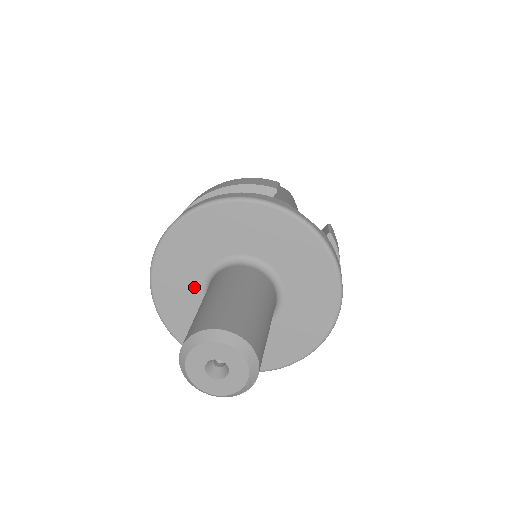
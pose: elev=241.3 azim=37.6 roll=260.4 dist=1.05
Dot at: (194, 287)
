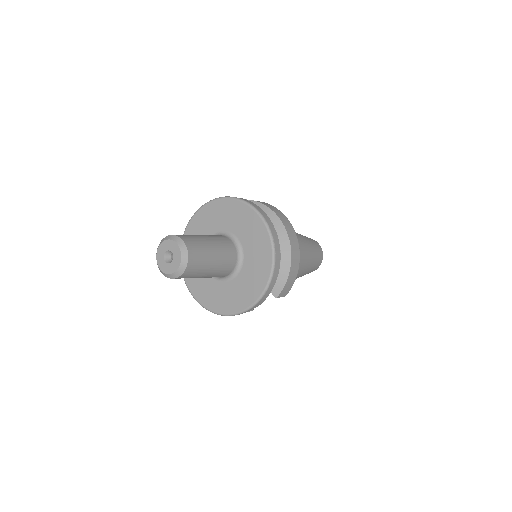
Dot at: (210, 282)
